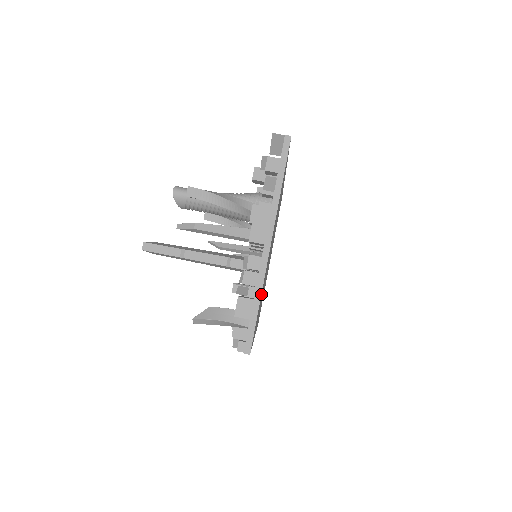
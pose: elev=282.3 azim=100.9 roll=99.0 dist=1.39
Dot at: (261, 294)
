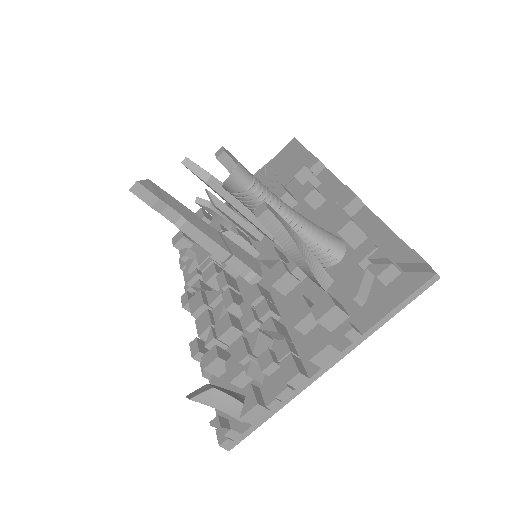
Dot at: (279, 405)
